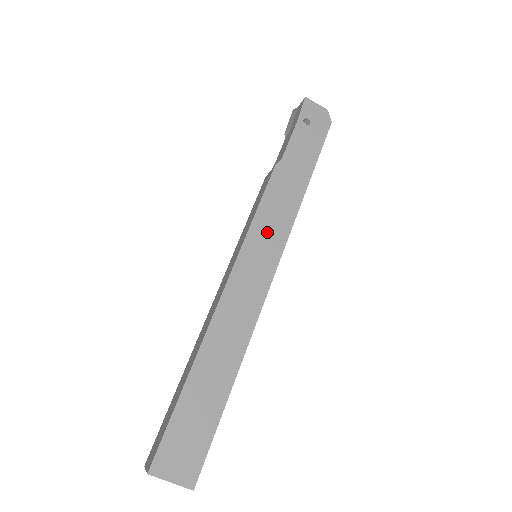
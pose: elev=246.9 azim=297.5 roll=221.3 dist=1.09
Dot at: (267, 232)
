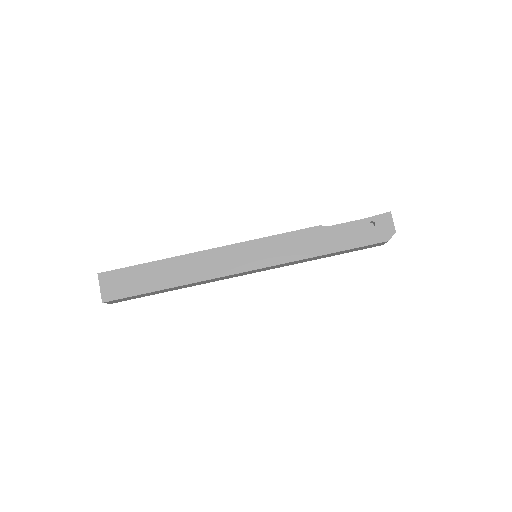
Dot at: (271, 249)
